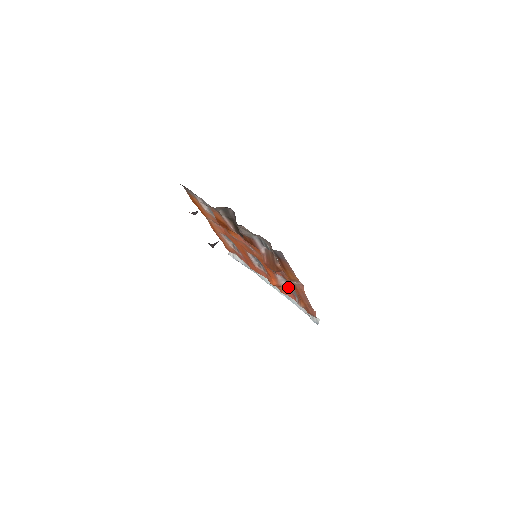
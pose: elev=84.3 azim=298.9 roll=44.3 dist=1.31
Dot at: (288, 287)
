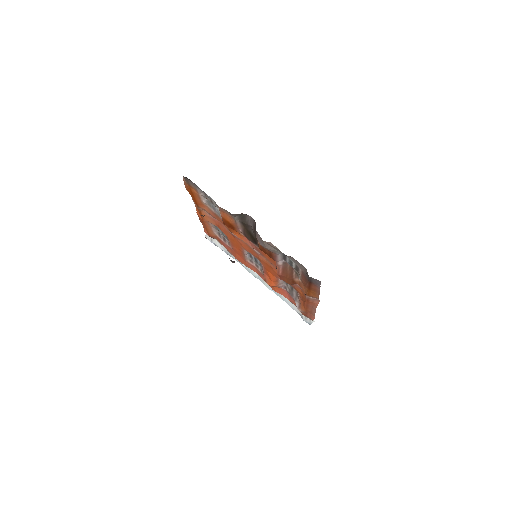
Dot at: (286, 289)
